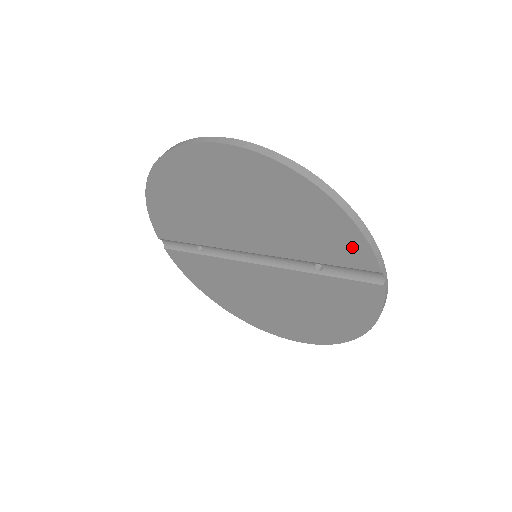
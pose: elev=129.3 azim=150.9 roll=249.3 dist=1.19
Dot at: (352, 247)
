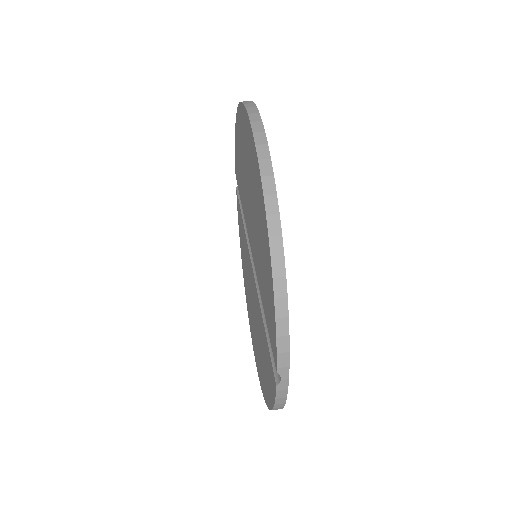
Dot at: (272, 323)
